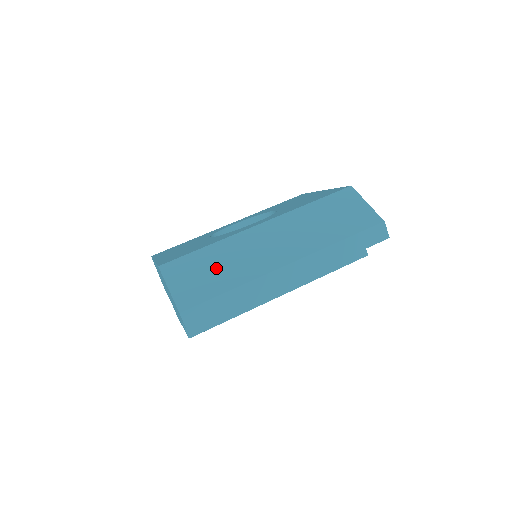
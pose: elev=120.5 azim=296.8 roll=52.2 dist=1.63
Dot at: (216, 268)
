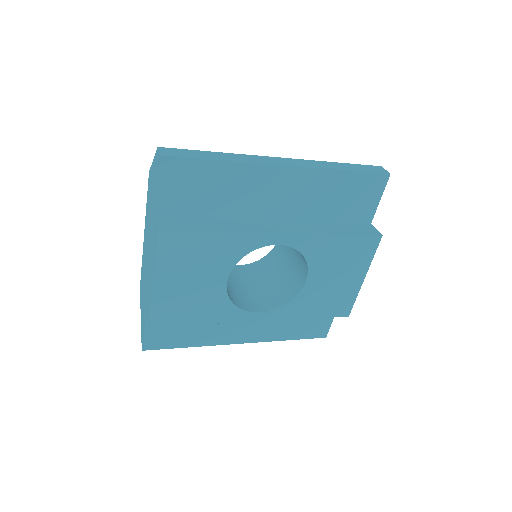
Dot at: occluded
